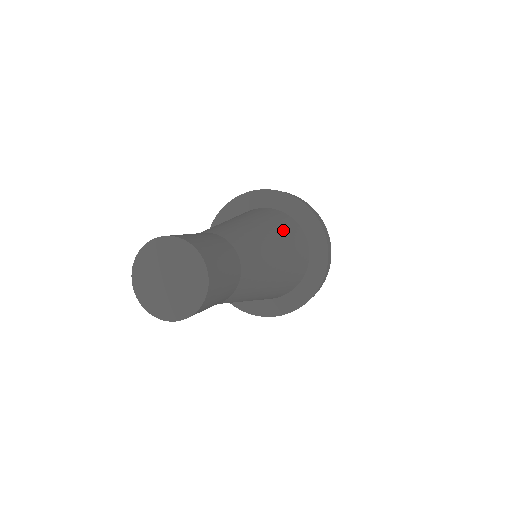
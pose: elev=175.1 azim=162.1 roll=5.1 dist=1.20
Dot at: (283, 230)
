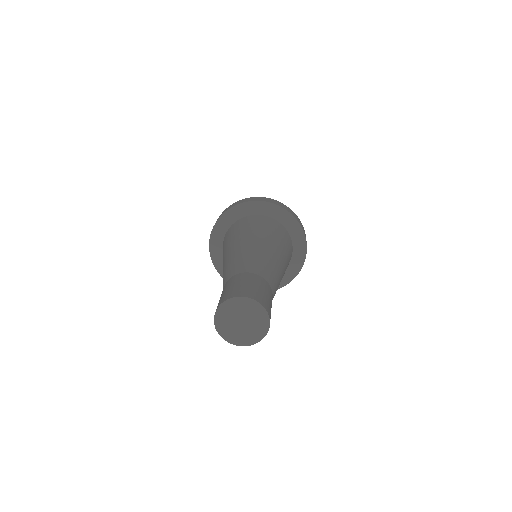
Dot at: (275, 237)
